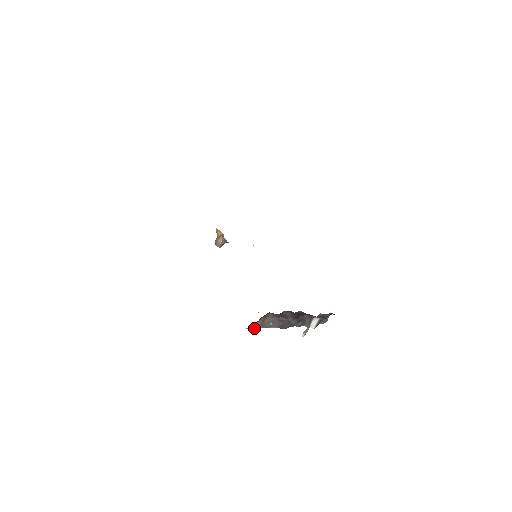
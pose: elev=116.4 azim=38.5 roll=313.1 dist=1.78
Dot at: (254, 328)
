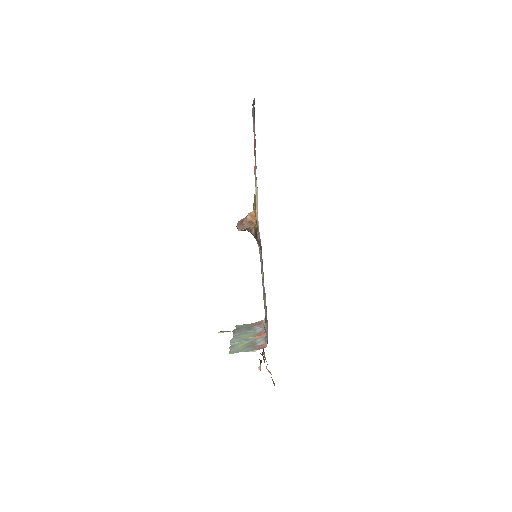
Dot at: occluded
